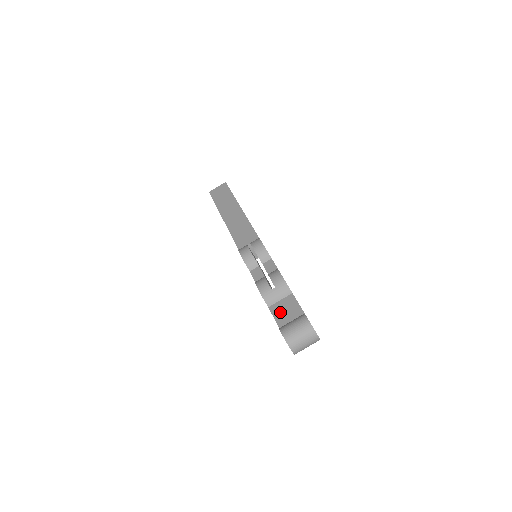
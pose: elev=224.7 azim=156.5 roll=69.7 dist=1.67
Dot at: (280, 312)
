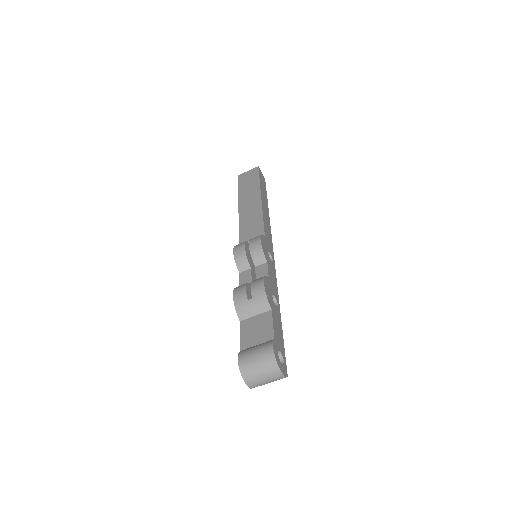
Dot at: (249, 330)
